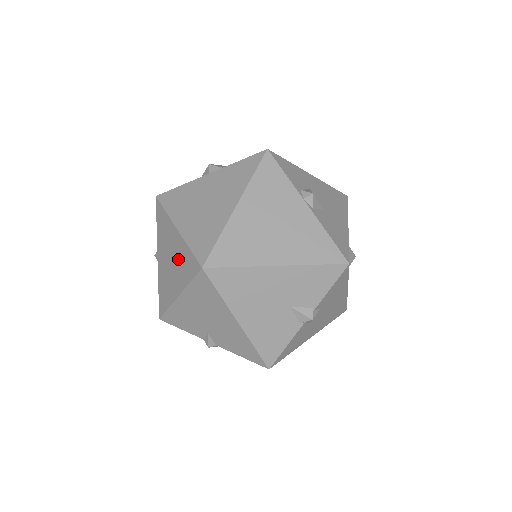
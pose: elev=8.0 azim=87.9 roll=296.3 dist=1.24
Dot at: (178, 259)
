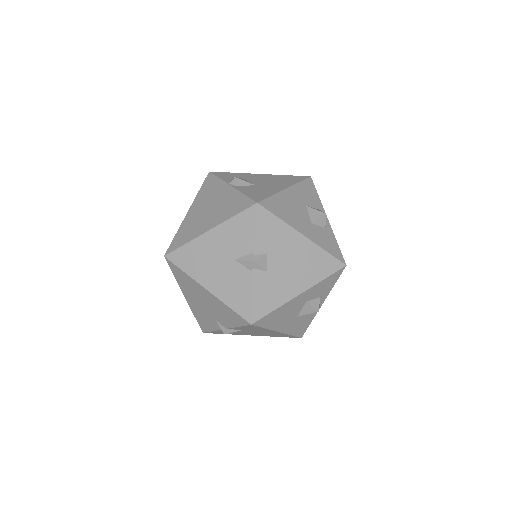
Dot at: occluded
